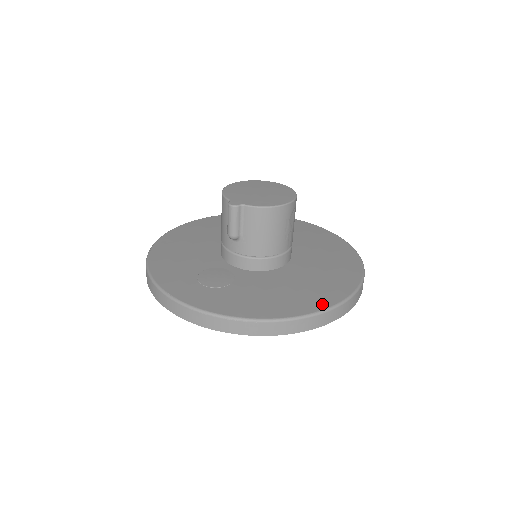
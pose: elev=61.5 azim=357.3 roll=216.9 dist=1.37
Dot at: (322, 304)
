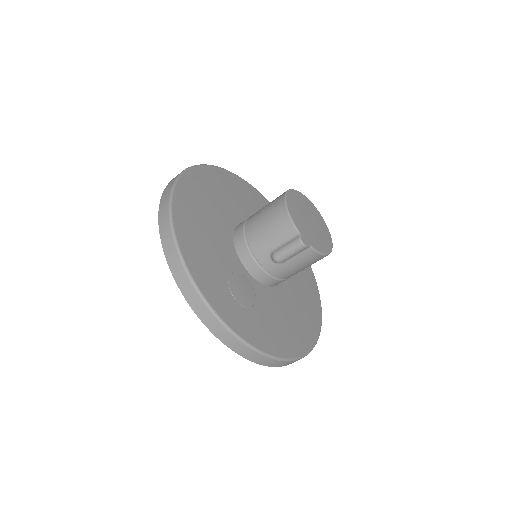
Dot at: (311, 341)
